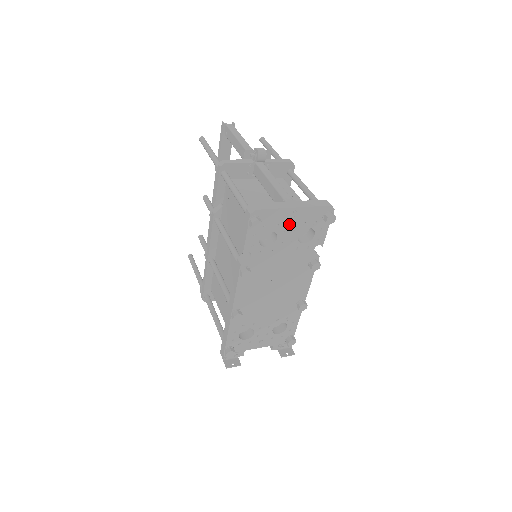
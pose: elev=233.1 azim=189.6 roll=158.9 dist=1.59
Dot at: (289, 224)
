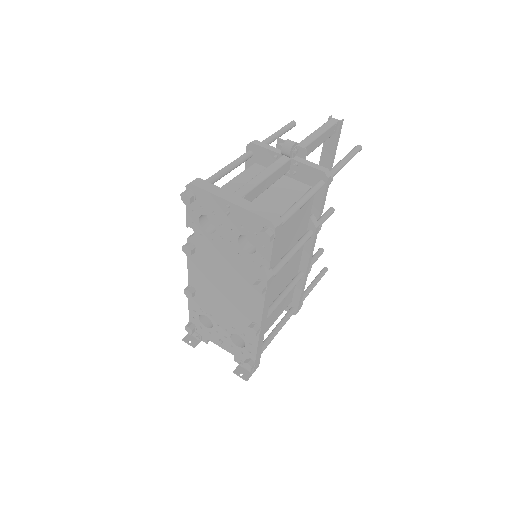
Dot at: (226, 219)
